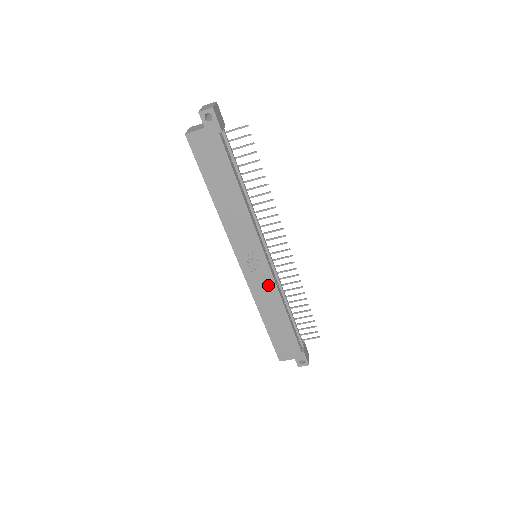
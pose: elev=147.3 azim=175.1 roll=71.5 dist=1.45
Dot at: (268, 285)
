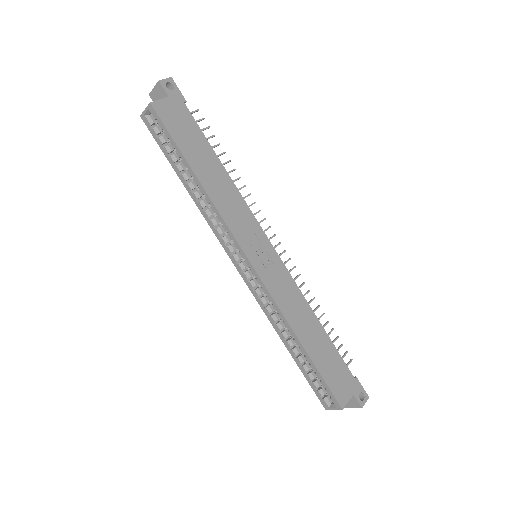
Dot at: (287, 283)
